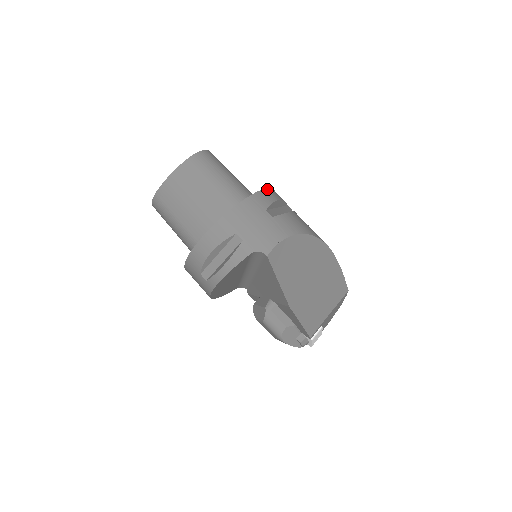
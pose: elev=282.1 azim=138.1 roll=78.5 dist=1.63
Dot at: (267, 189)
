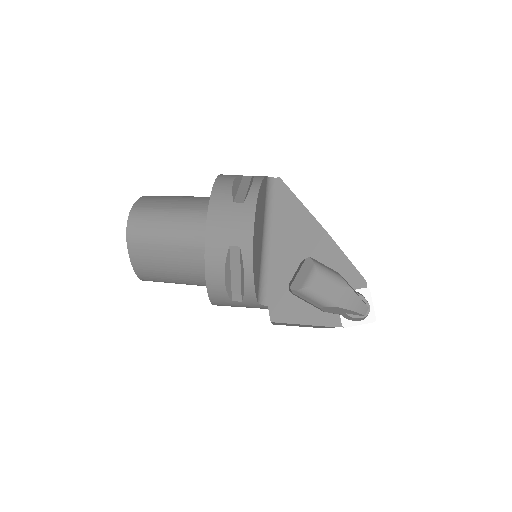
Dot at: occluded
